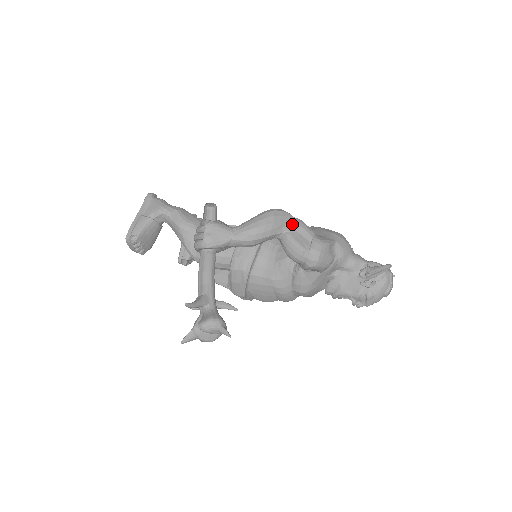
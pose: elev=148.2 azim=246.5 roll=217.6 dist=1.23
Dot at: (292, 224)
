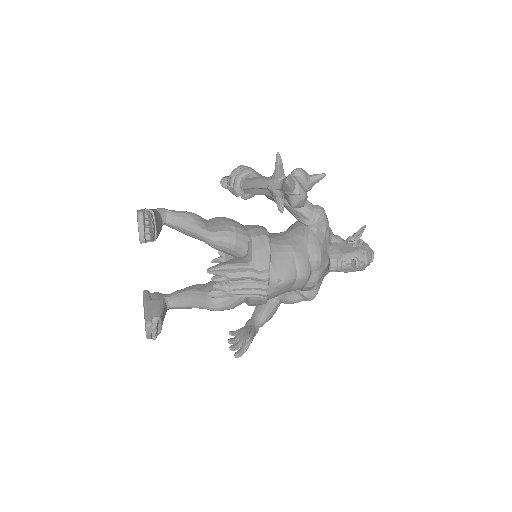
Dot at: occluded
